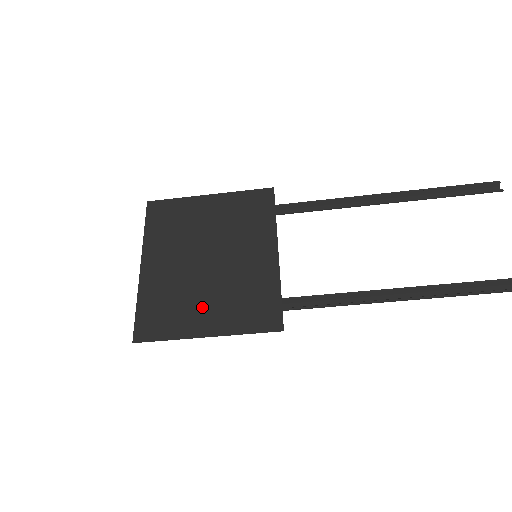
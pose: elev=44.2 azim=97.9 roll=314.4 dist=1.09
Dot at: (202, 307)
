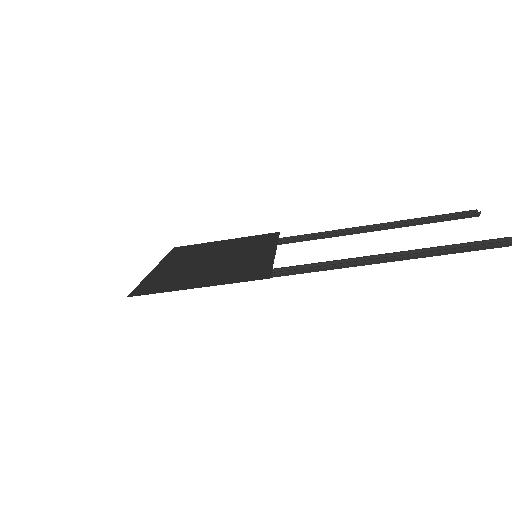
Dot at: (198, 277)
